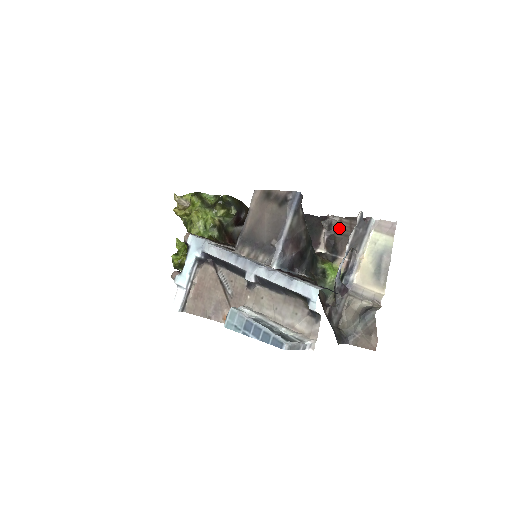
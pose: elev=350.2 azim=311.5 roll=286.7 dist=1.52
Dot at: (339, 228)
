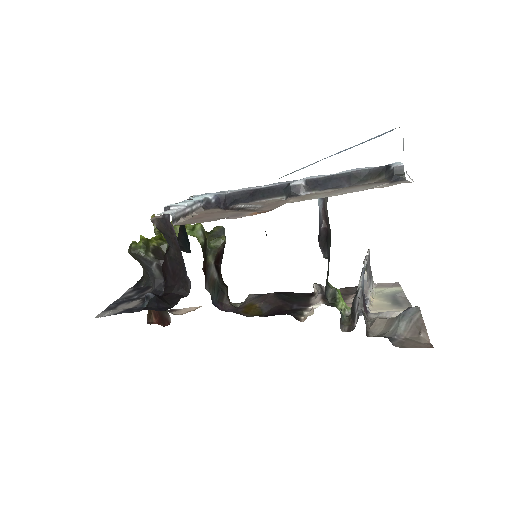
Dot at: occluded
